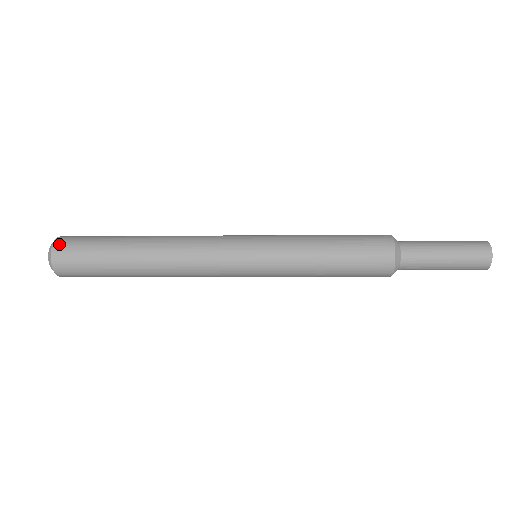
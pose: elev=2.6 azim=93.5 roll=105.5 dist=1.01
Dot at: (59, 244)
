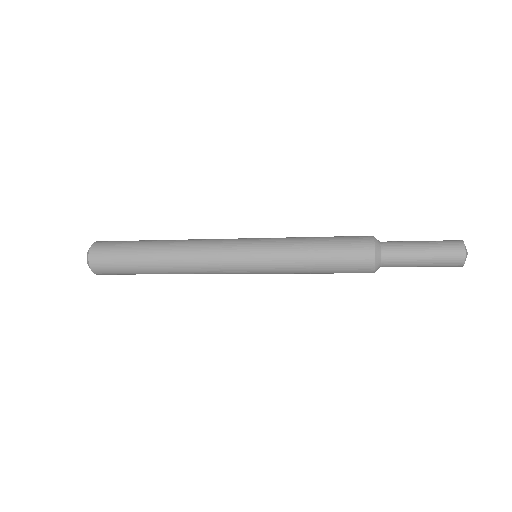
Dot at: (97, 244)
